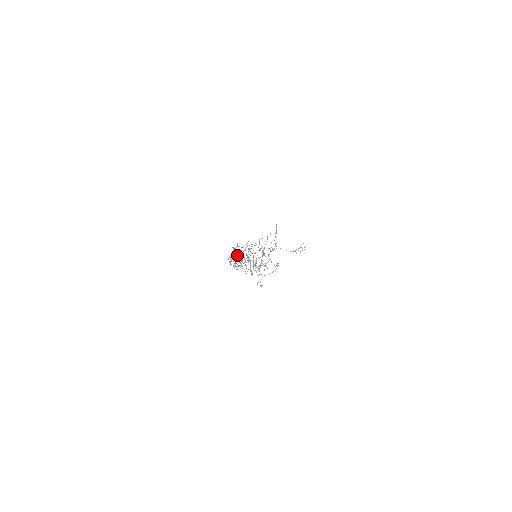
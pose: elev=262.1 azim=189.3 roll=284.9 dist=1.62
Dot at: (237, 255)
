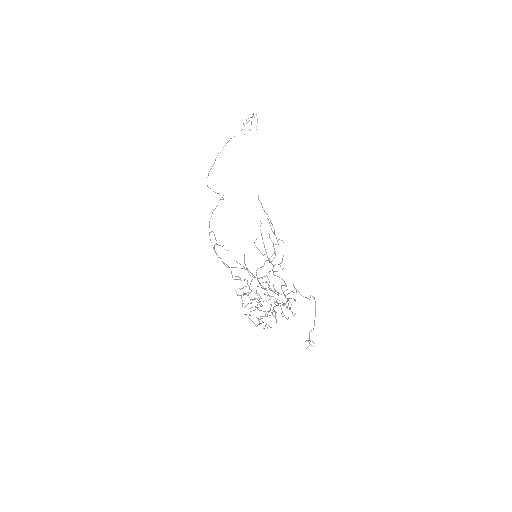
Dot at: (248, 295)
